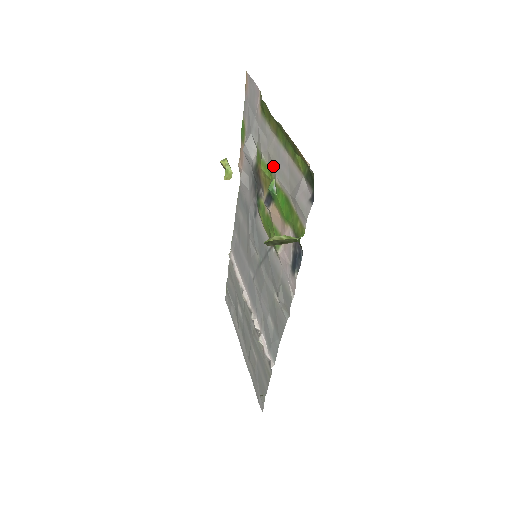
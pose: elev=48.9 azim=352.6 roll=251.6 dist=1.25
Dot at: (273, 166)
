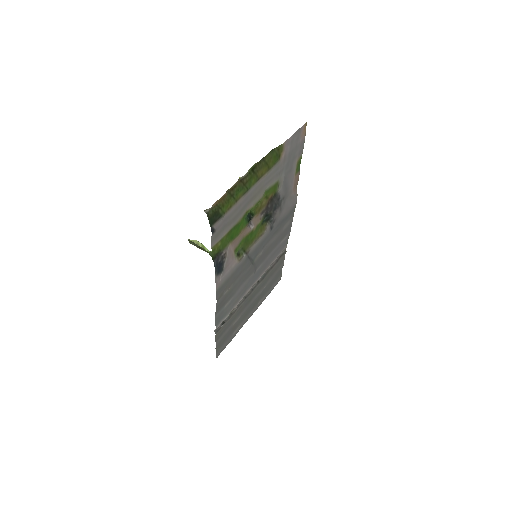
Dot at: (253, 199)
